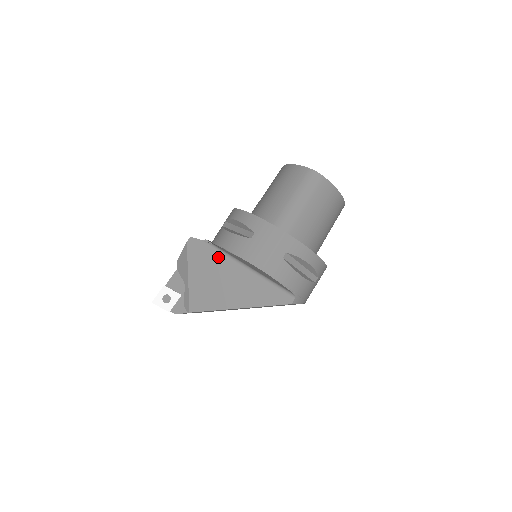
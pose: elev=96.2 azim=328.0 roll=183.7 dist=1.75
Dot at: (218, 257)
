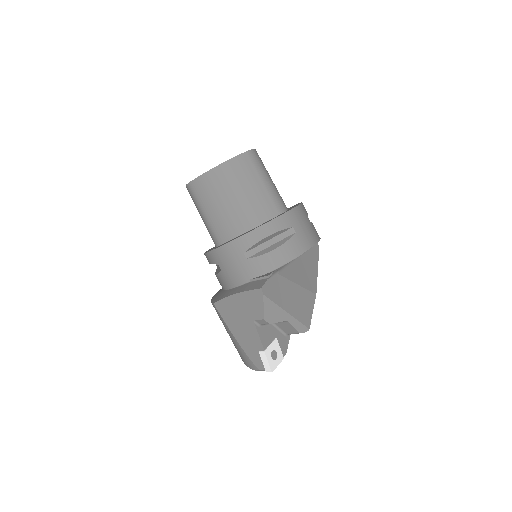
Dot at: (284, 275)
